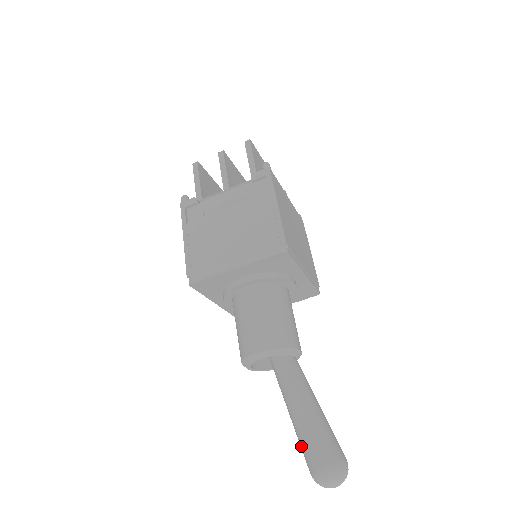
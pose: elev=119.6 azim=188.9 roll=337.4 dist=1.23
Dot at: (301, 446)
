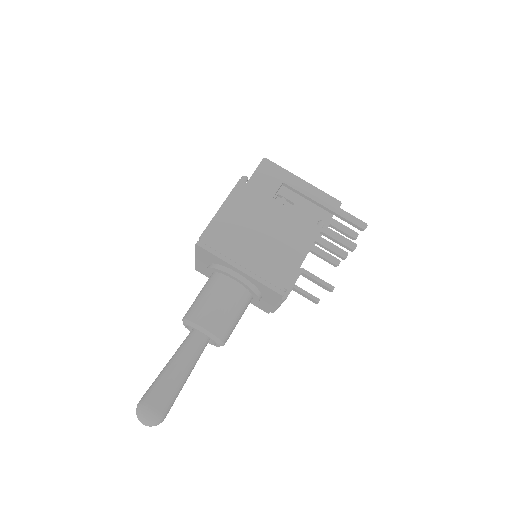
Dot at: occluded
